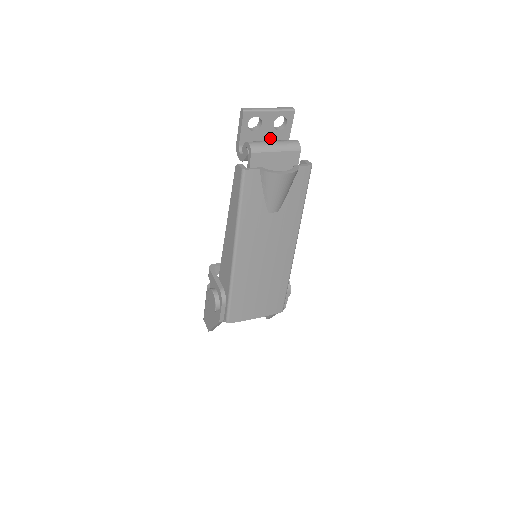
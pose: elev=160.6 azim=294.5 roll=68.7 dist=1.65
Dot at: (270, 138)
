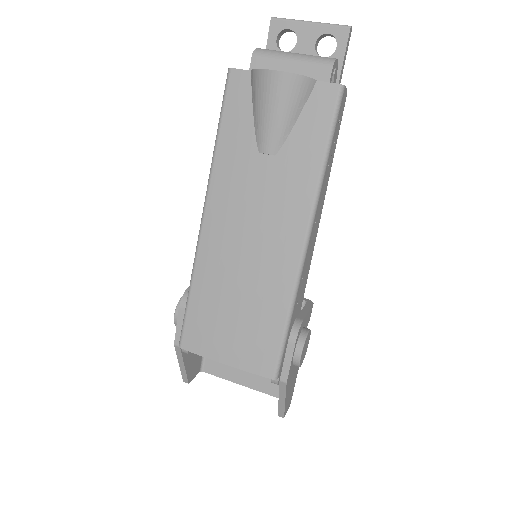
Dot at: occluded
